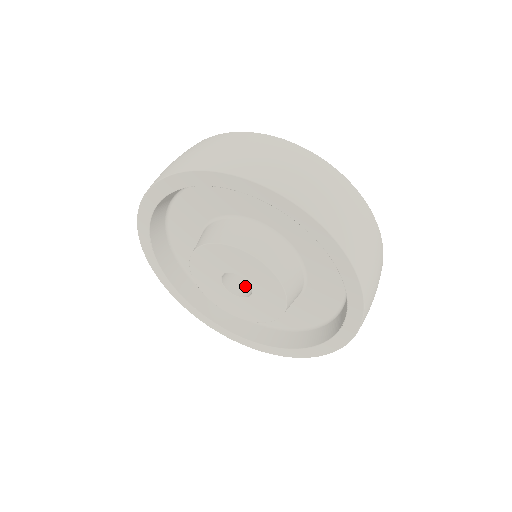
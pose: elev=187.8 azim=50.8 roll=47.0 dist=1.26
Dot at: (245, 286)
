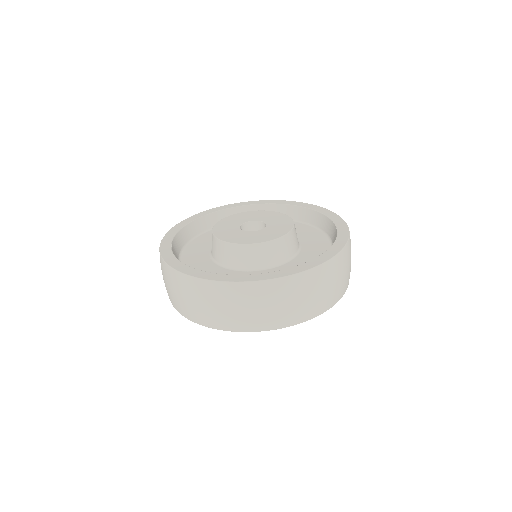
Dot at: occluded
